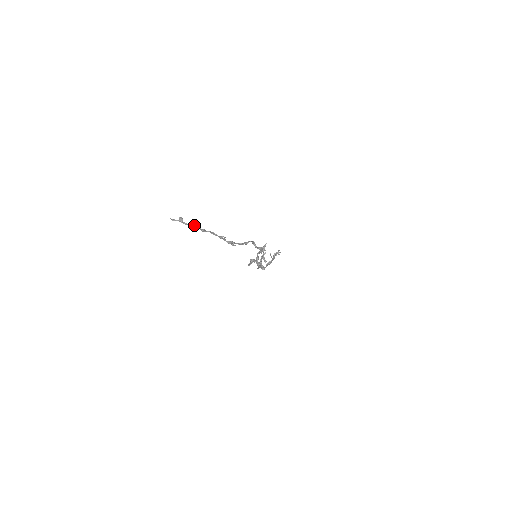
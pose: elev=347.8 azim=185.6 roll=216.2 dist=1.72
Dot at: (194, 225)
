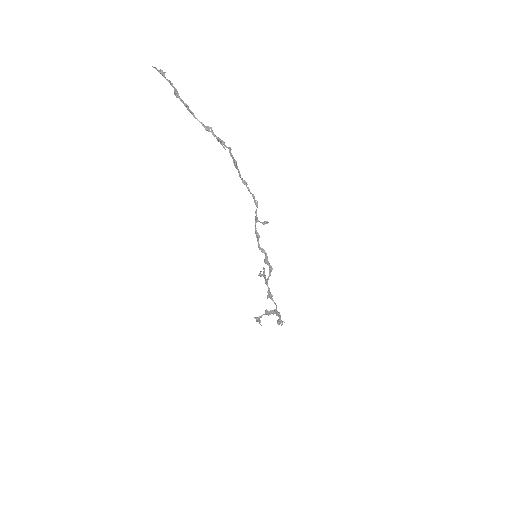
Dot at: (176, 90)
